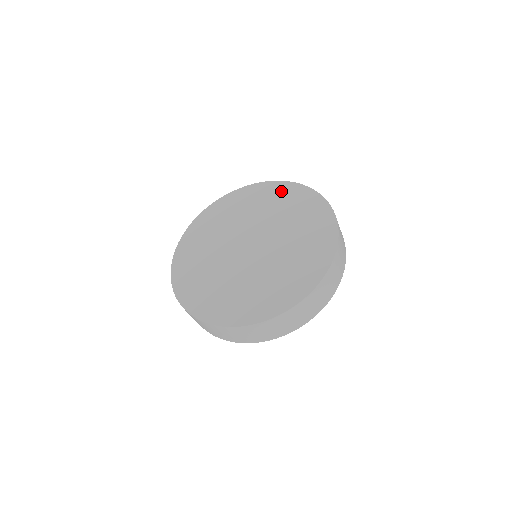
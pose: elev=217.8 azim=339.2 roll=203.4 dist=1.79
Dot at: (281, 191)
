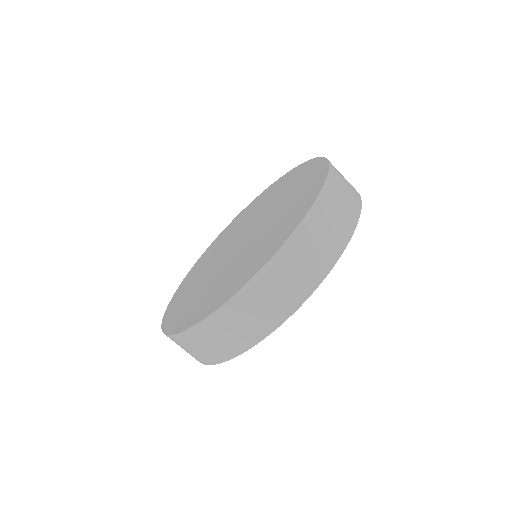
Dot at: (253, 204)
